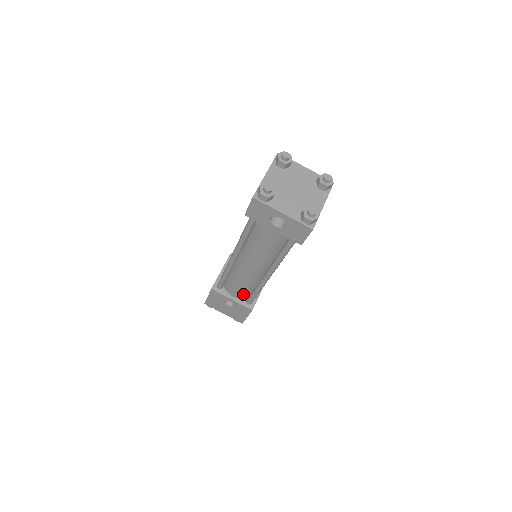
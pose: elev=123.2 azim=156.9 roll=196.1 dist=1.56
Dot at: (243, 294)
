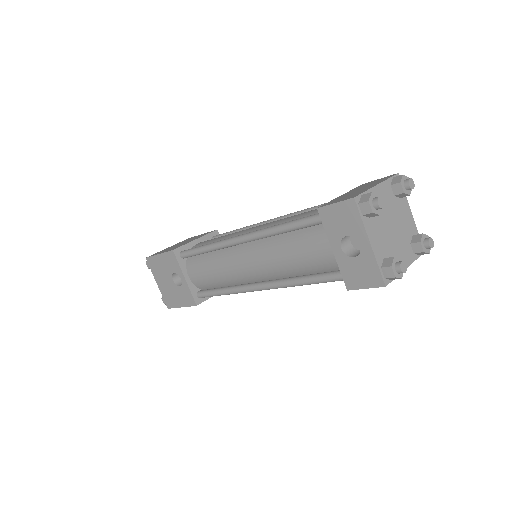
Dot at: (203, 282)
